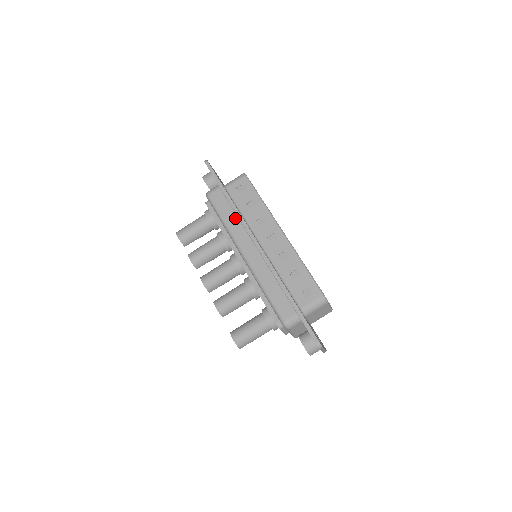
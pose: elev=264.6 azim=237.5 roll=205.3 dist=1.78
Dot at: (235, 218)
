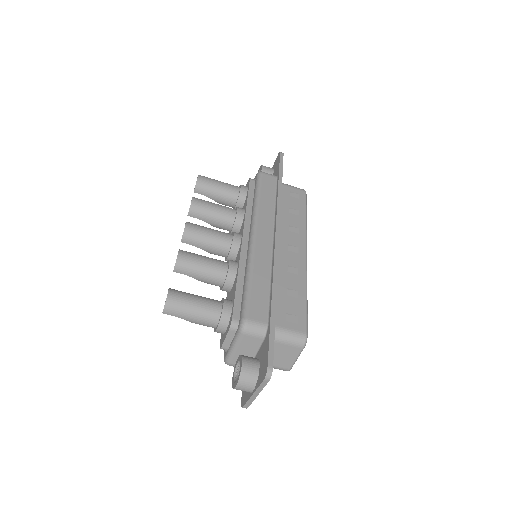
Dot at: (272, 205)
